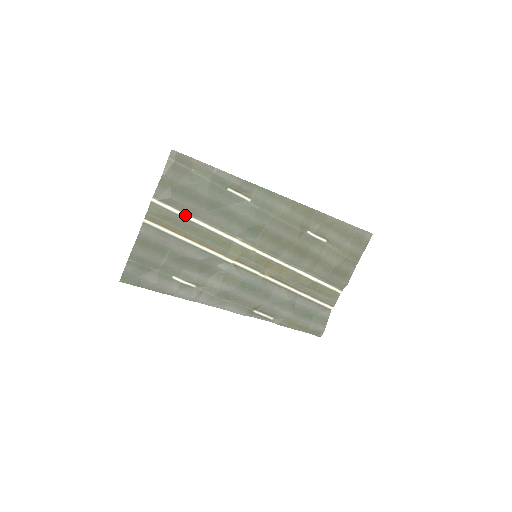
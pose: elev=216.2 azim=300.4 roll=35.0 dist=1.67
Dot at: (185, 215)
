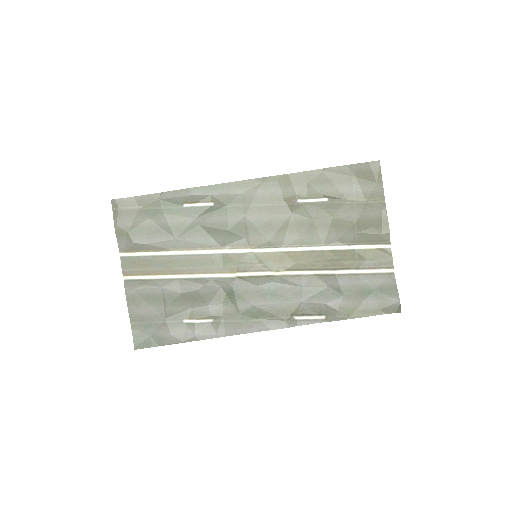
Dot at: (159, 253)
